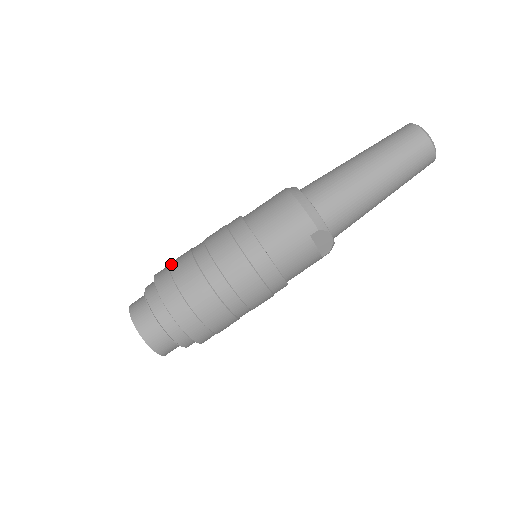
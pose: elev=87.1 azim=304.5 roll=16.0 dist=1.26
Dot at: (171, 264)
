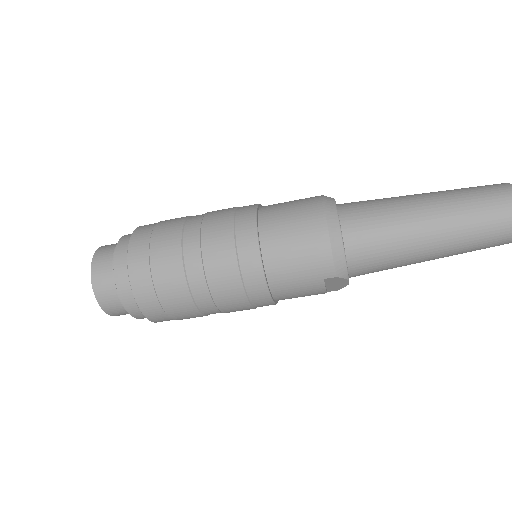
Dot at: (154, 233)
